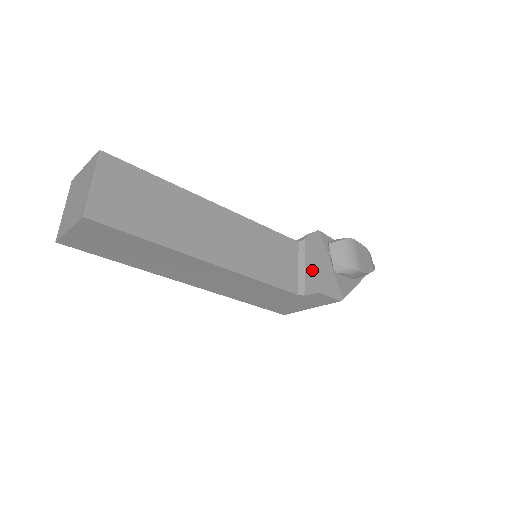
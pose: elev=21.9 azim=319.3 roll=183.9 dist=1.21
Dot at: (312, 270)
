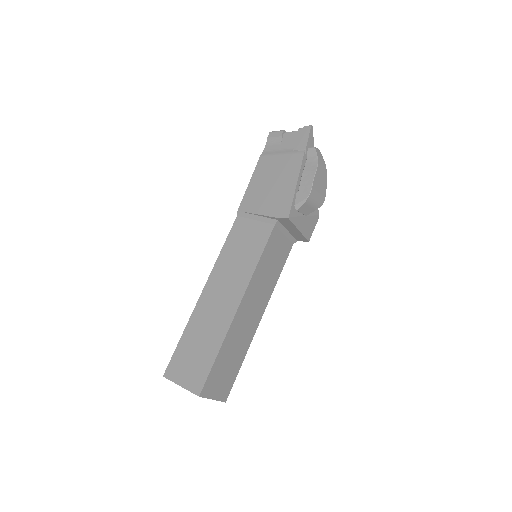
Dot at: (296, 234)
